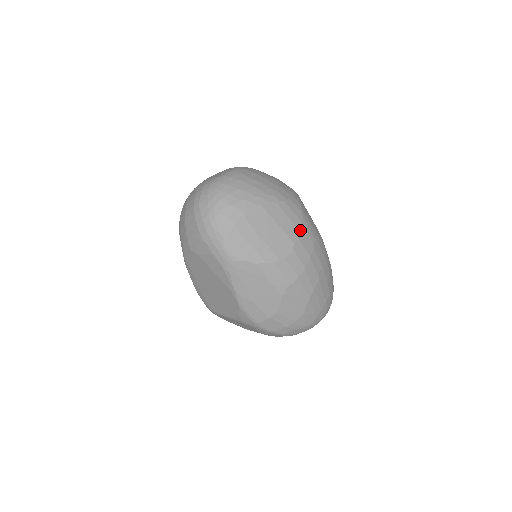
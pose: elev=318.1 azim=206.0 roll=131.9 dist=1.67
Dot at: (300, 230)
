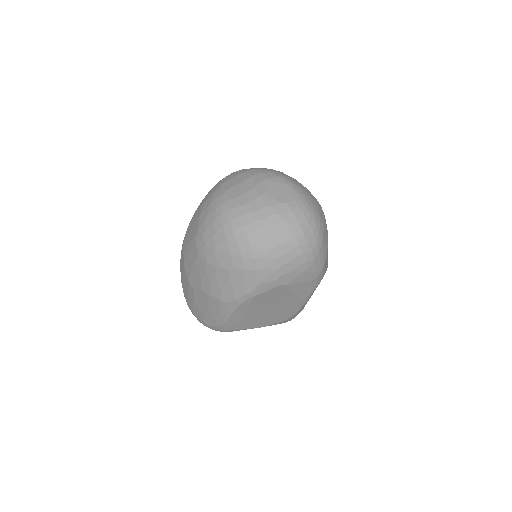
Dot at: occluded
